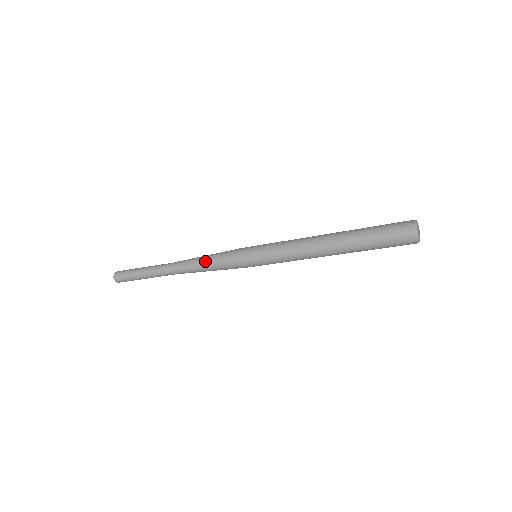
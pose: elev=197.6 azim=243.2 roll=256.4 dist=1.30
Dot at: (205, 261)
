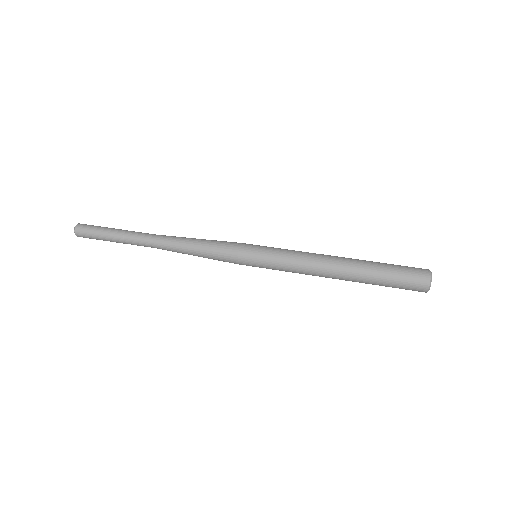
Dot at: occluded
